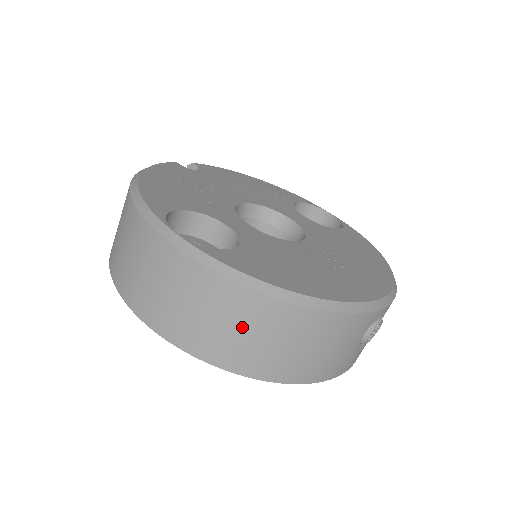
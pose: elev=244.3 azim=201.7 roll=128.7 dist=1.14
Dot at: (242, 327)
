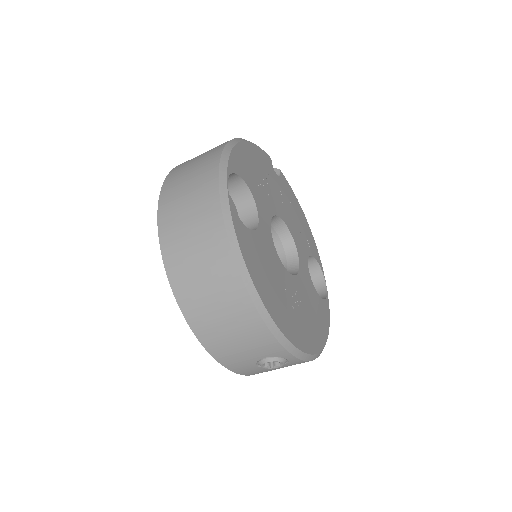
Dot at: (206, 271)
